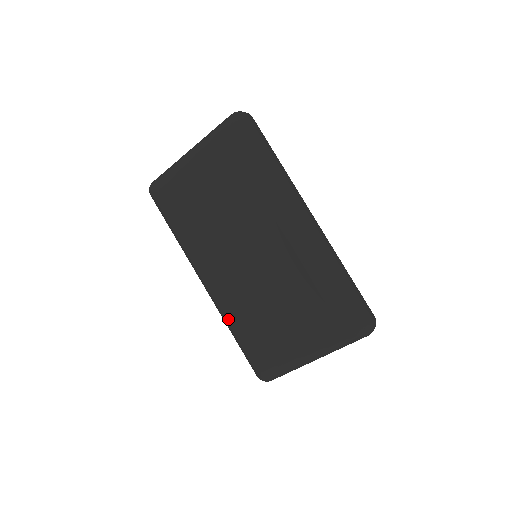
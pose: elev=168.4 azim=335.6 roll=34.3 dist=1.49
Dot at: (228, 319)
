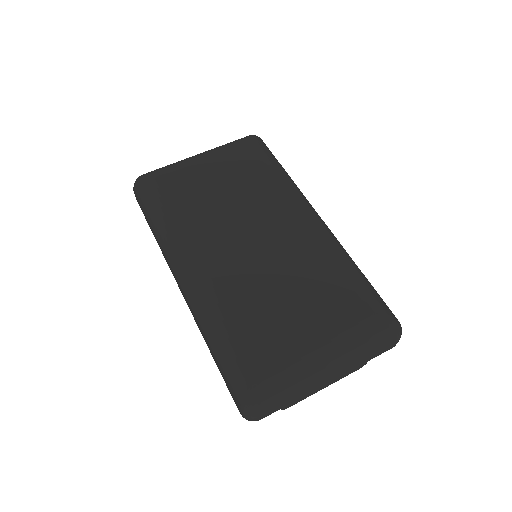
Dot at: (216, 310)
